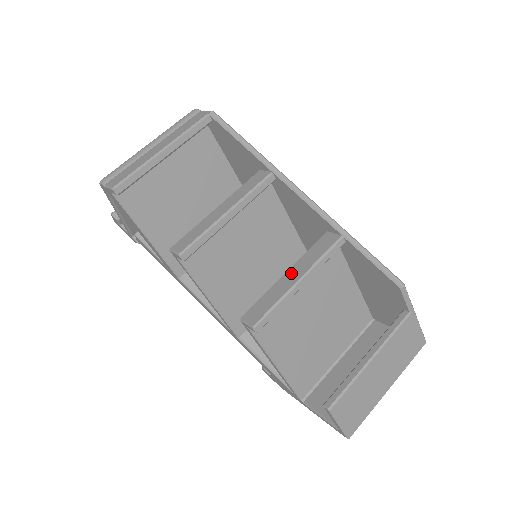
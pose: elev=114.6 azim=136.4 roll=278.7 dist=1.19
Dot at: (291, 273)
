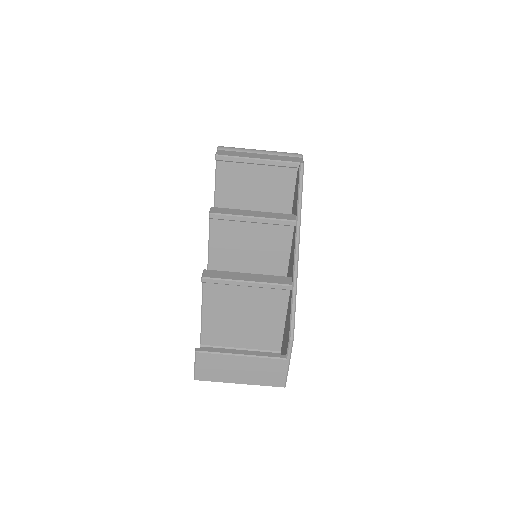
Dot at: (249, 275)
